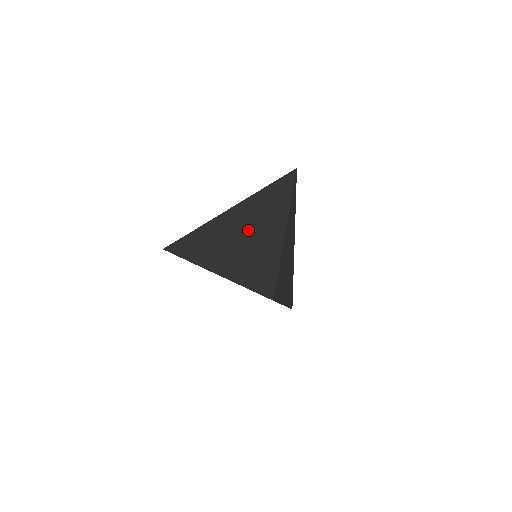
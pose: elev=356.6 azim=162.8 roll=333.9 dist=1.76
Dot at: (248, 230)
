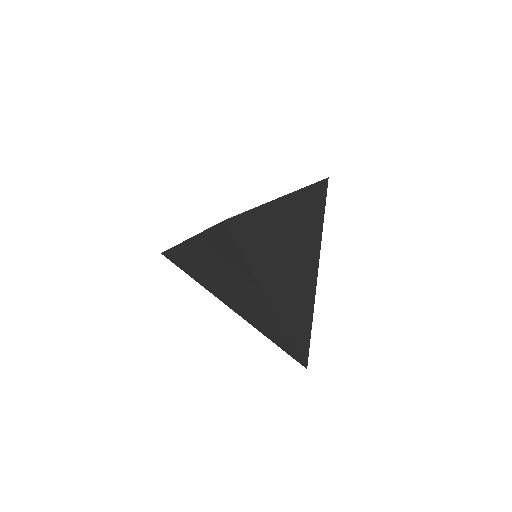
Dot at: occluded
